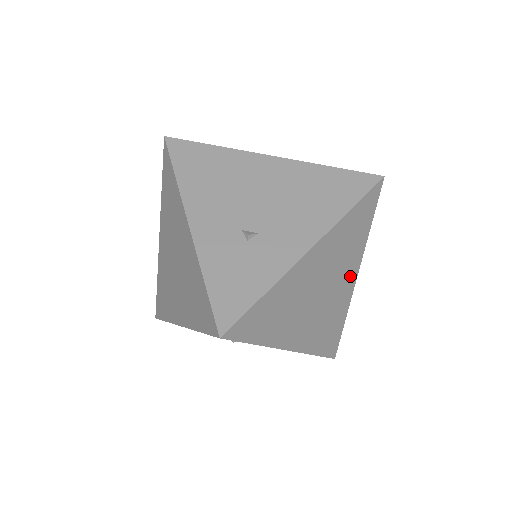
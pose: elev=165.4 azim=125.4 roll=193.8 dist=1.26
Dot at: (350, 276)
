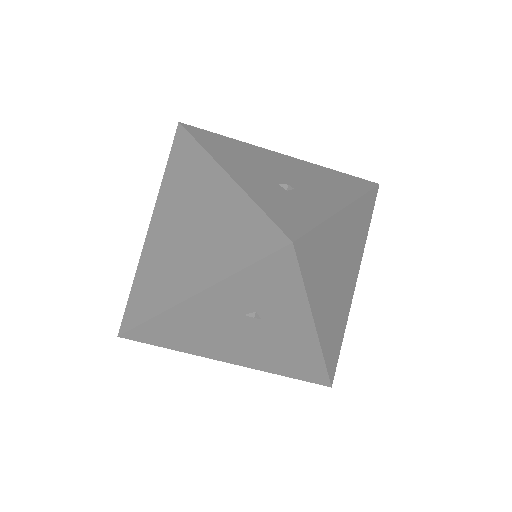
Dot at: (354, 276)
